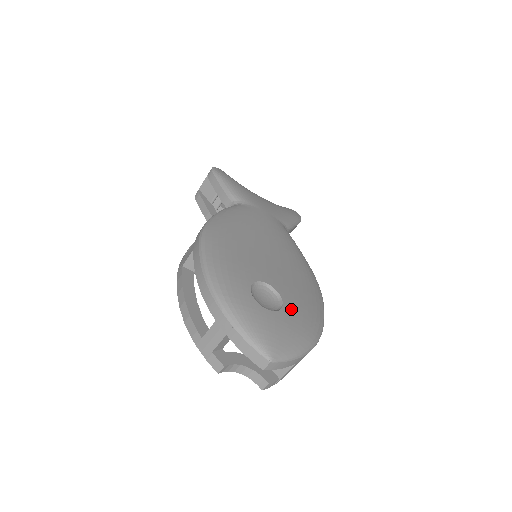
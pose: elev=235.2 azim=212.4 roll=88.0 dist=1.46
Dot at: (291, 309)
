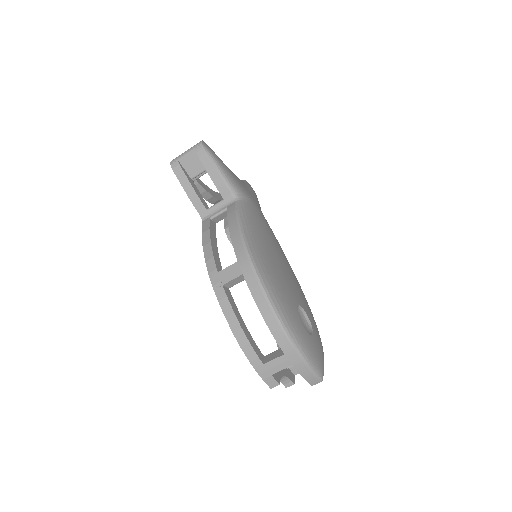
Dot at: (313, 325)
